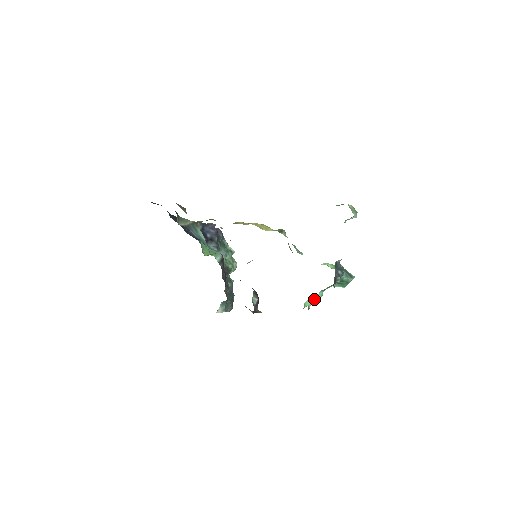
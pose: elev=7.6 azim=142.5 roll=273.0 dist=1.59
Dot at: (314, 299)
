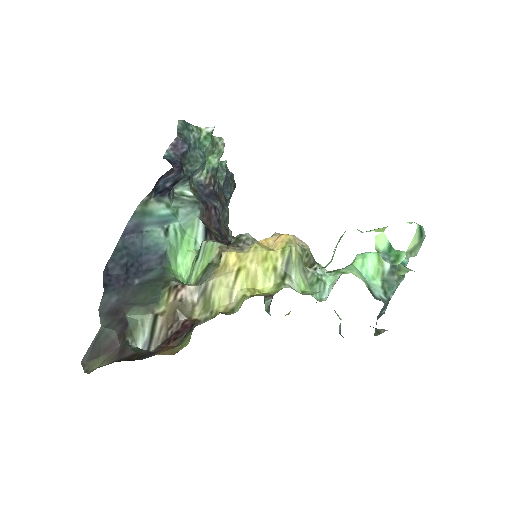
Dot at: occluded
